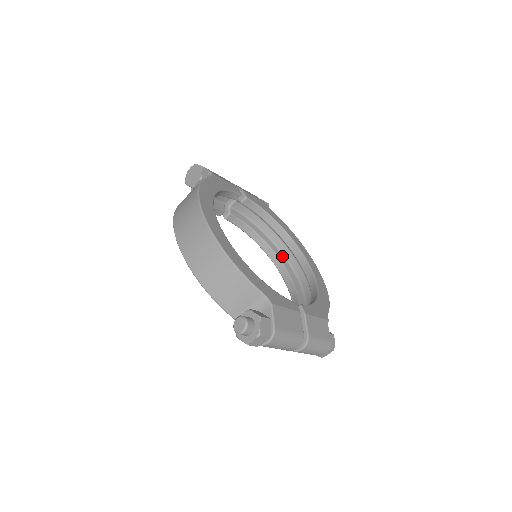
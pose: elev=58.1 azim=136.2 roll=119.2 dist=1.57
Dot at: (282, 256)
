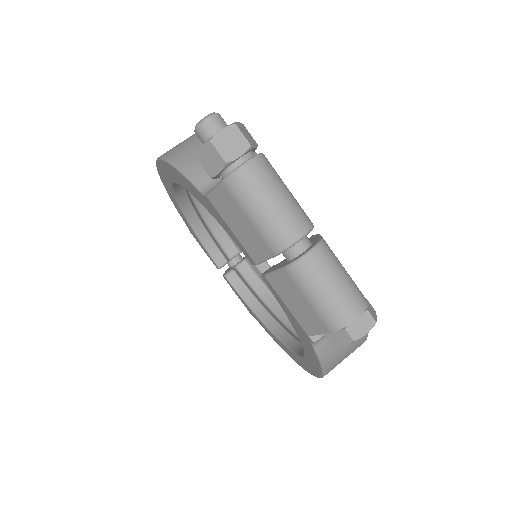
Dot at: occluded
